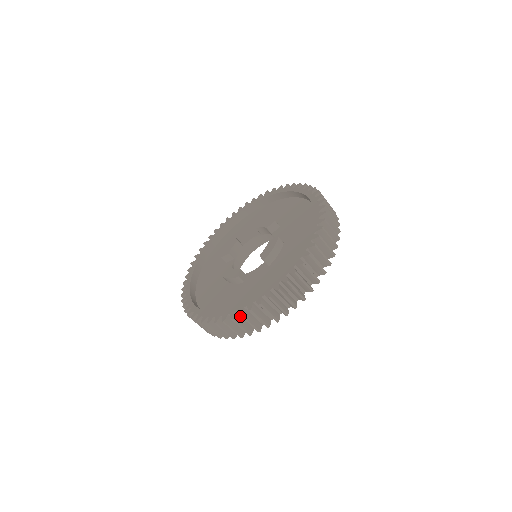
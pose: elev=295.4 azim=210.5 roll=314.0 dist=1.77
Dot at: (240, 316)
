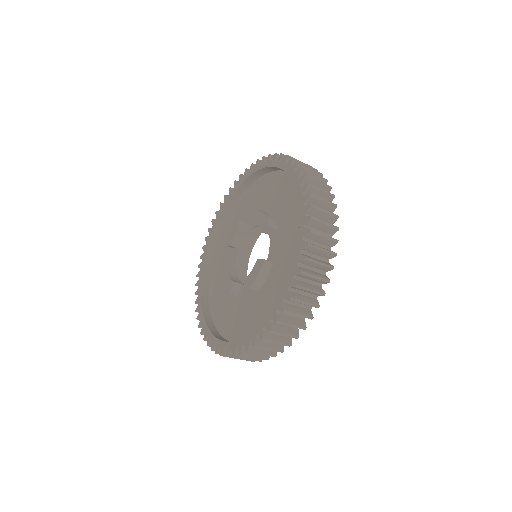
Dot at: (307, 256)
